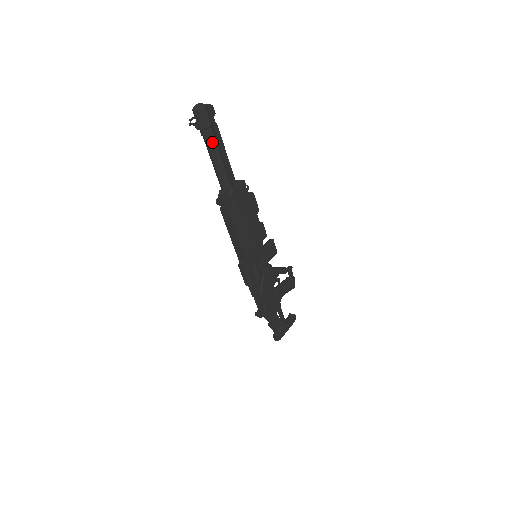
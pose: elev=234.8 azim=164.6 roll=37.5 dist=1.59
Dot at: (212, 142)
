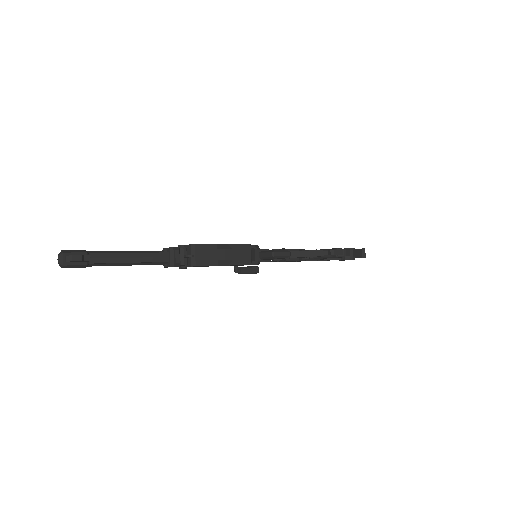
Dot at: (103, 264)
